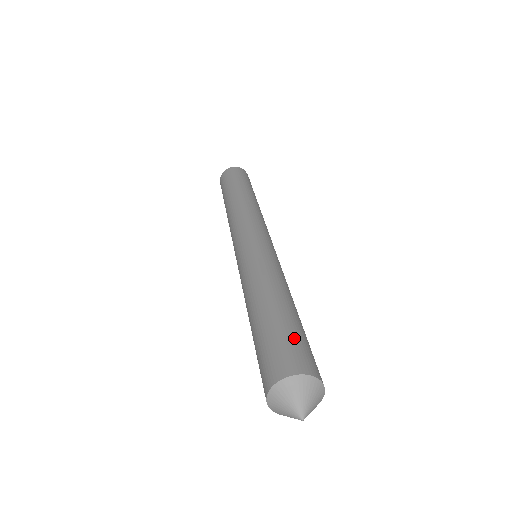
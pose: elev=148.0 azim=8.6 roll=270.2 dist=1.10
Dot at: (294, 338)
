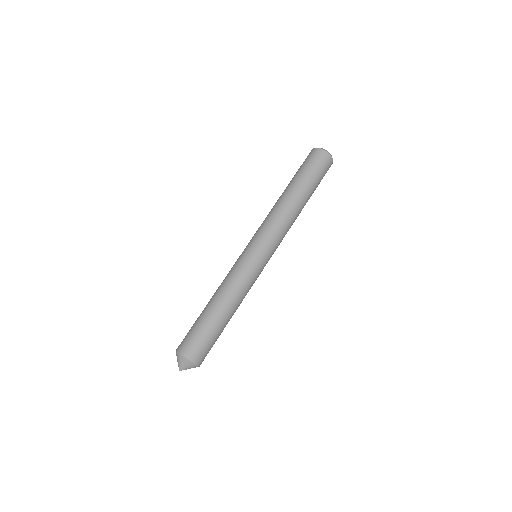
Dot at: (196, 333)
